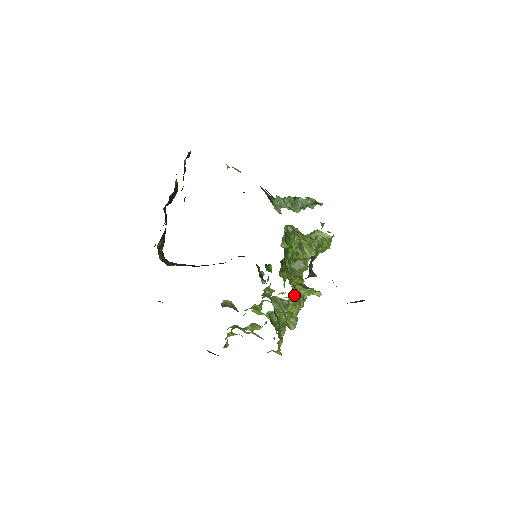
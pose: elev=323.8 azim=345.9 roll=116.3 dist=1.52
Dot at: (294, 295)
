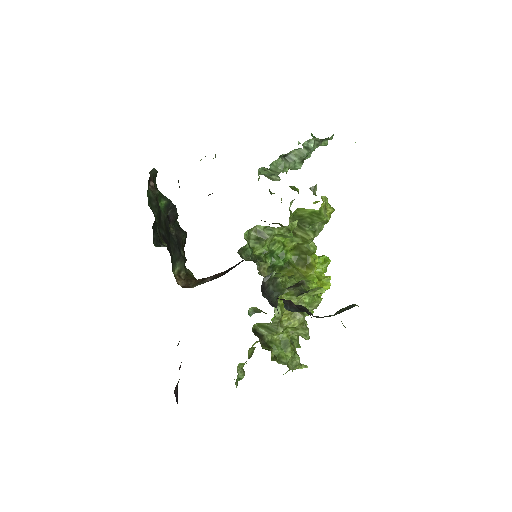
Dot at: (278, 315)
